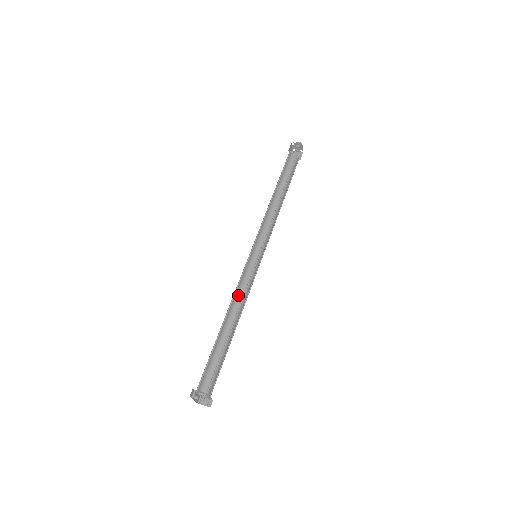
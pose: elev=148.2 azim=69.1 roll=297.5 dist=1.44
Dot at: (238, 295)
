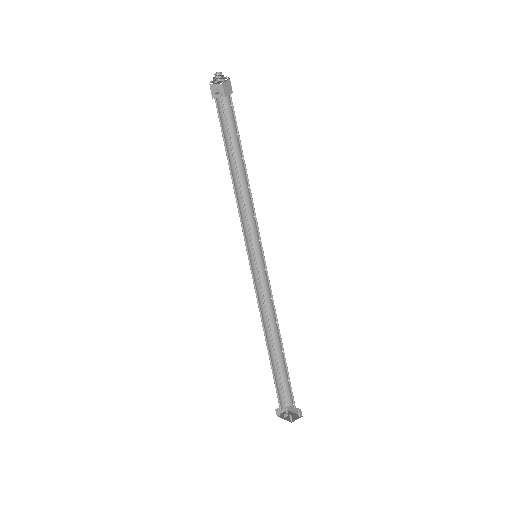
Dot at: (260, 306)
